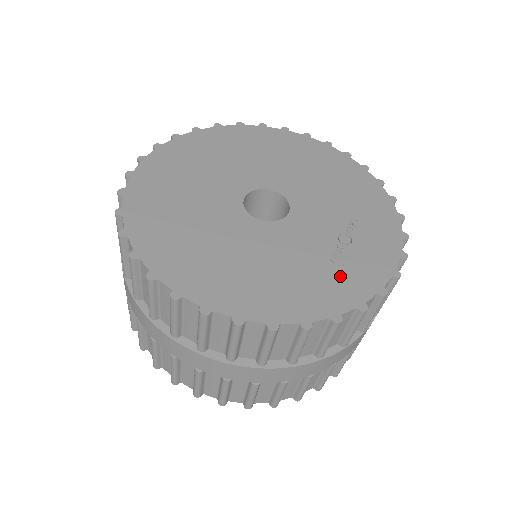
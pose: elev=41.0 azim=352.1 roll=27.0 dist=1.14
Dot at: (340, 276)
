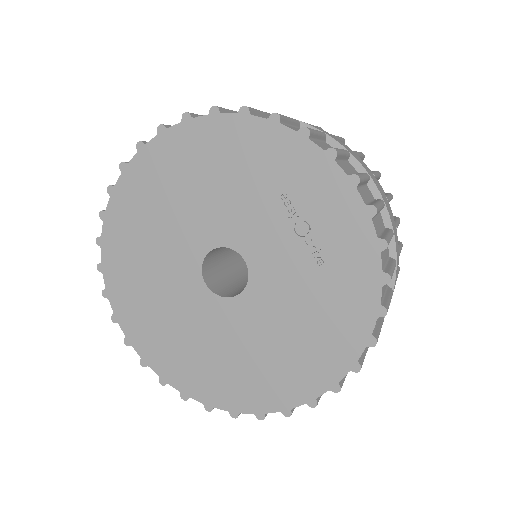
Dot at: (341, 271)
